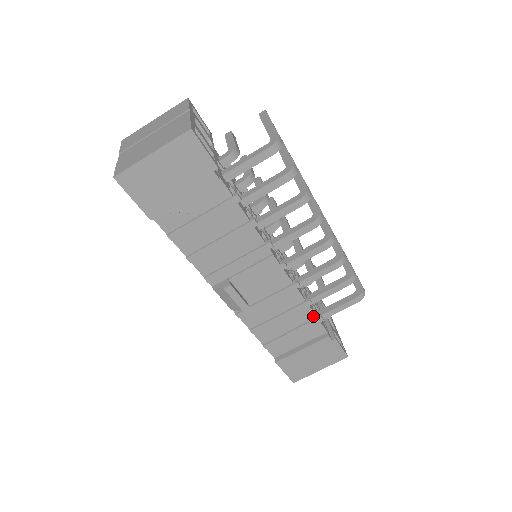
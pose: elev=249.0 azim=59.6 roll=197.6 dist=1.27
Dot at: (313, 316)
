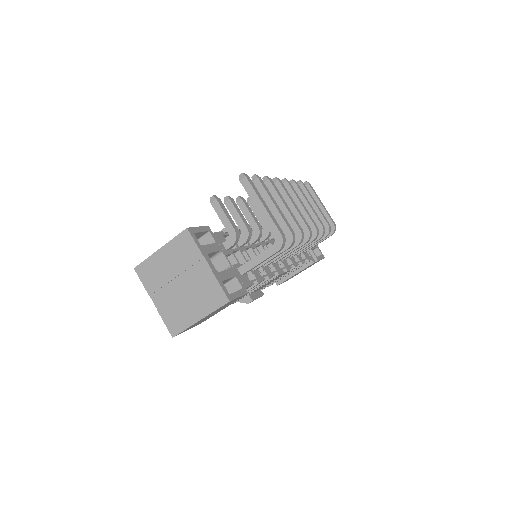
Dot at: occluded
